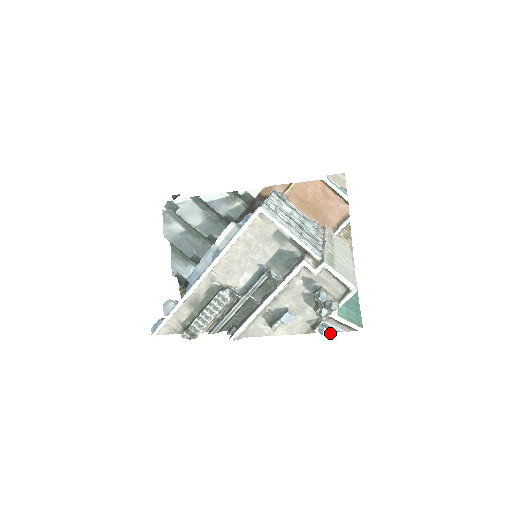
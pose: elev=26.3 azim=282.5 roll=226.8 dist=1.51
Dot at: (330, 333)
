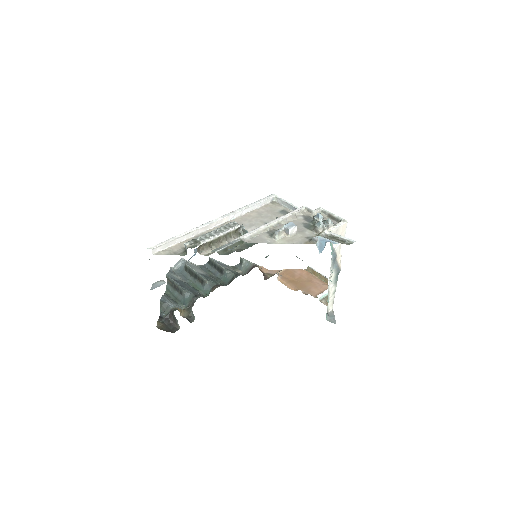
Dot at: occluded
